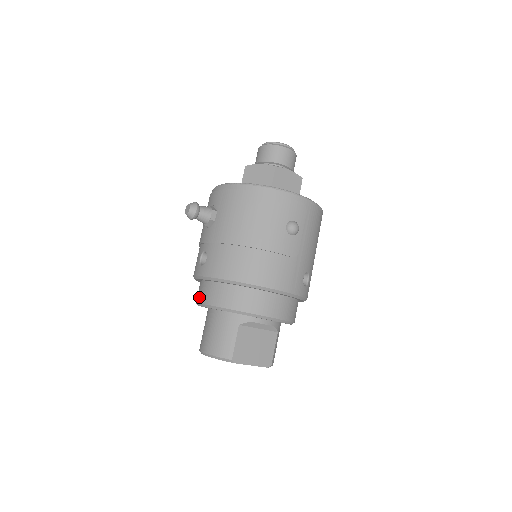
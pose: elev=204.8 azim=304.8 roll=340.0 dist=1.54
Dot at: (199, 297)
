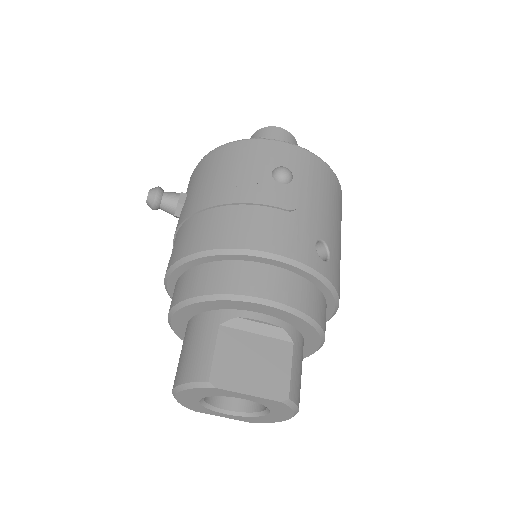
Dot at: occluded
